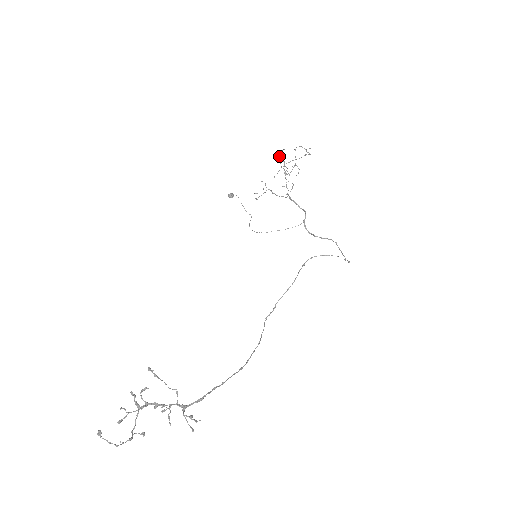
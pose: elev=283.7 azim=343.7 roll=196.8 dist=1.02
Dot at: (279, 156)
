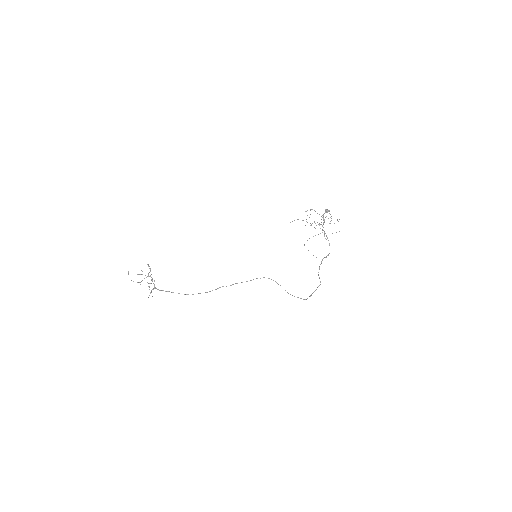
Dot at: occluded
